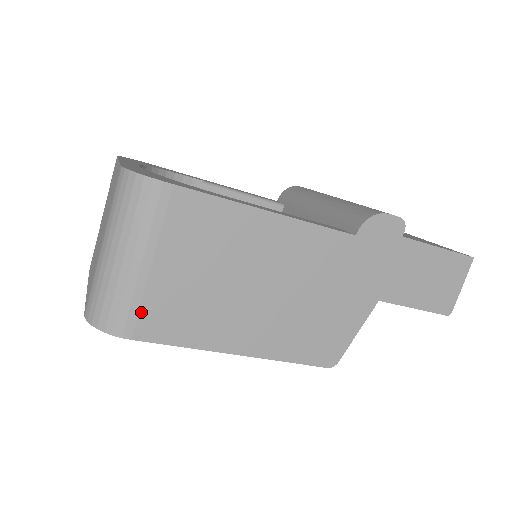
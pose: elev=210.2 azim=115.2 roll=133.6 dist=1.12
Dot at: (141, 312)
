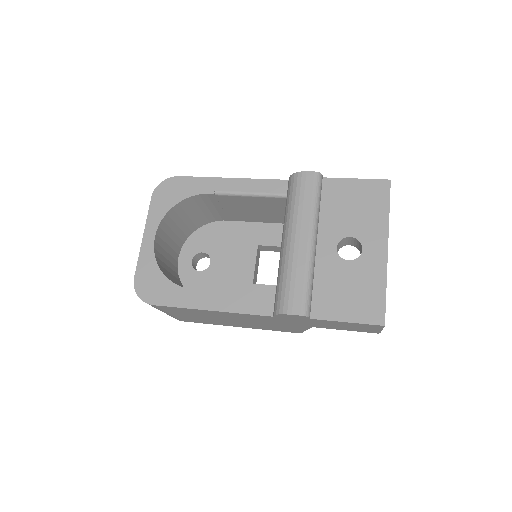
Dot at: (180, 319)
